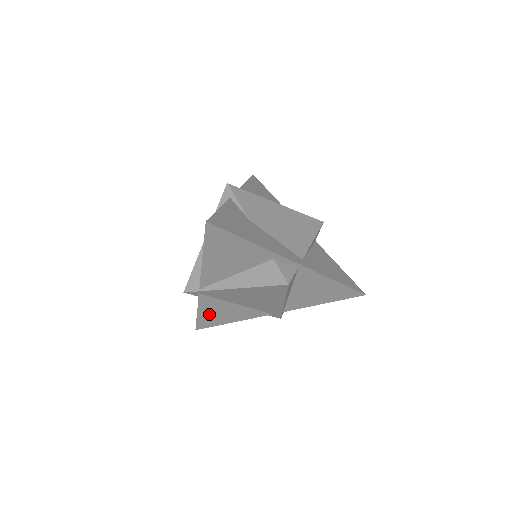
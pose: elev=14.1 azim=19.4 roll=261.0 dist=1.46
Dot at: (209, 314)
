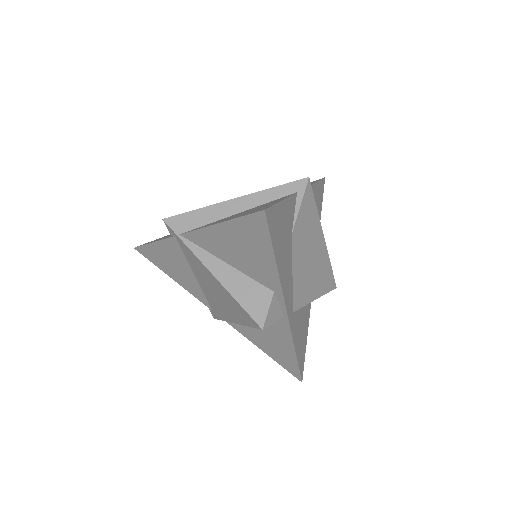
Dot at: (162, 254)
